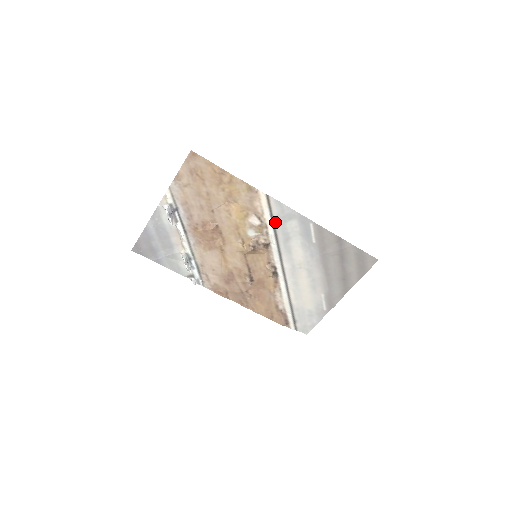
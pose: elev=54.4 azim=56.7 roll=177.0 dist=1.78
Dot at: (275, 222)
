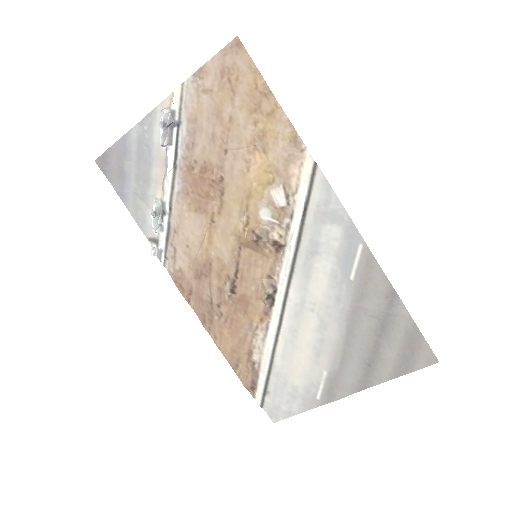
Dot at: (308, 215)
